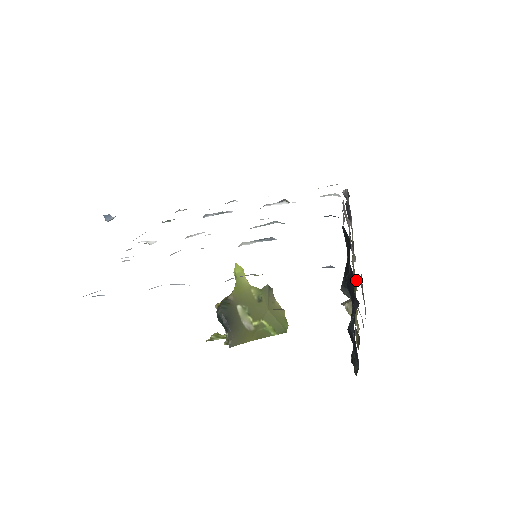
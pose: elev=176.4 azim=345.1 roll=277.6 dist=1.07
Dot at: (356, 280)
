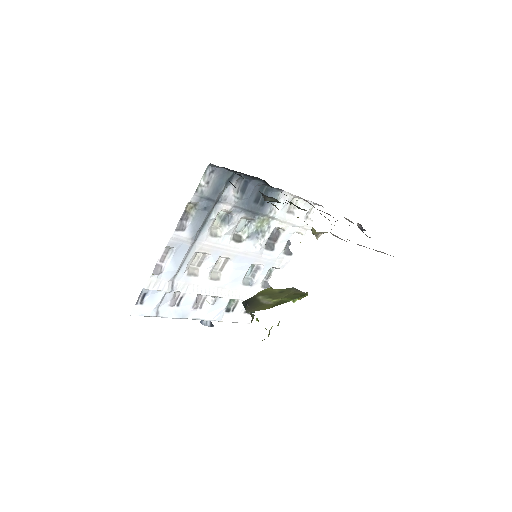
Dot at: occluded
